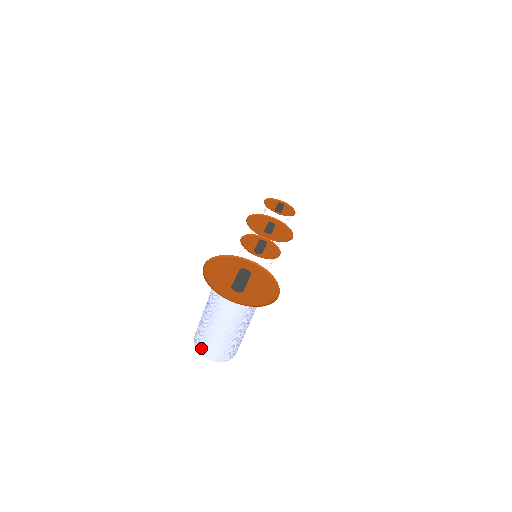
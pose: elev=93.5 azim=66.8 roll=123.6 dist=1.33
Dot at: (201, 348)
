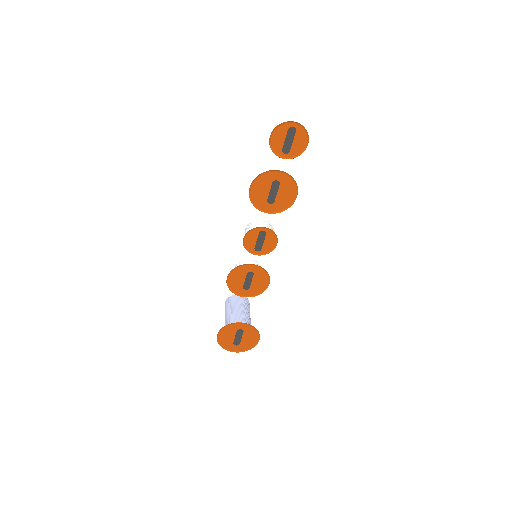
Dot at: occluded
